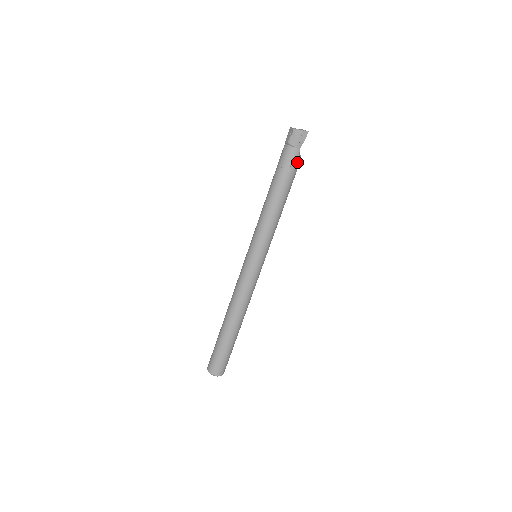
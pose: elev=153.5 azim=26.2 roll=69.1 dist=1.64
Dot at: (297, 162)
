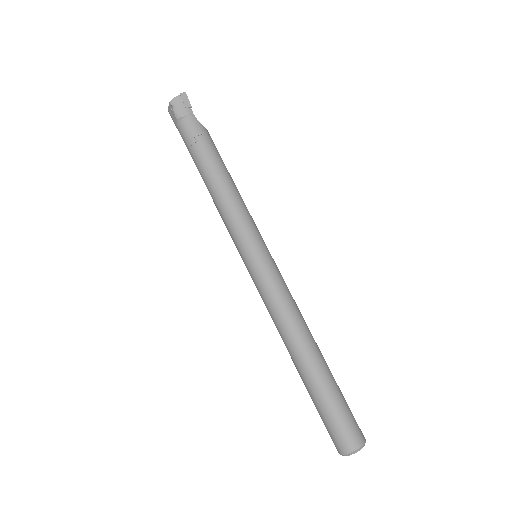
Dot at: (203, 128)
